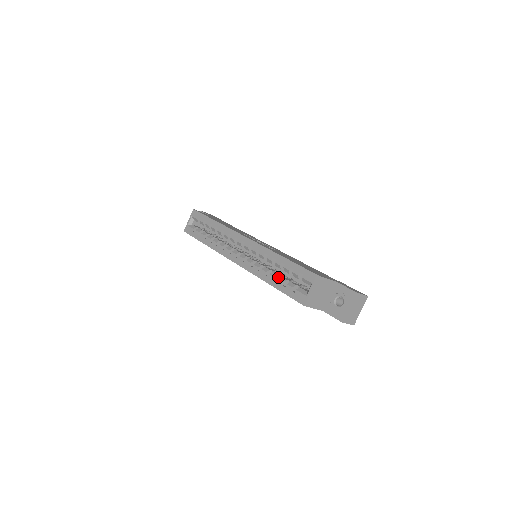
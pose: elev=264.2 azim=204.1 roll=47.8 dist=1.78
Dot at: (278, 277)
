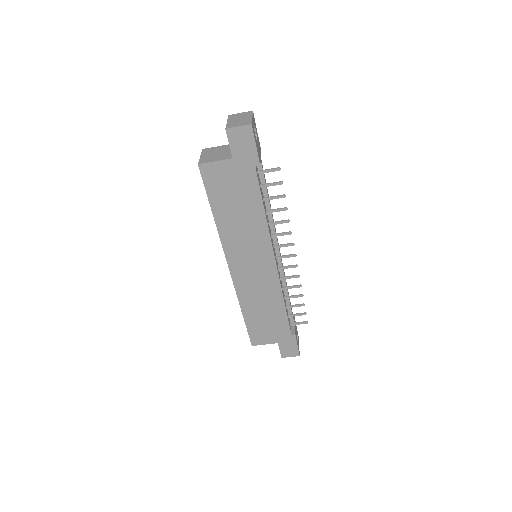
Dot at: occluded
